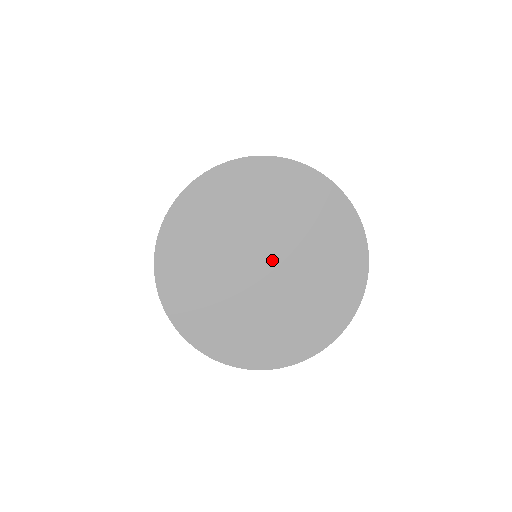
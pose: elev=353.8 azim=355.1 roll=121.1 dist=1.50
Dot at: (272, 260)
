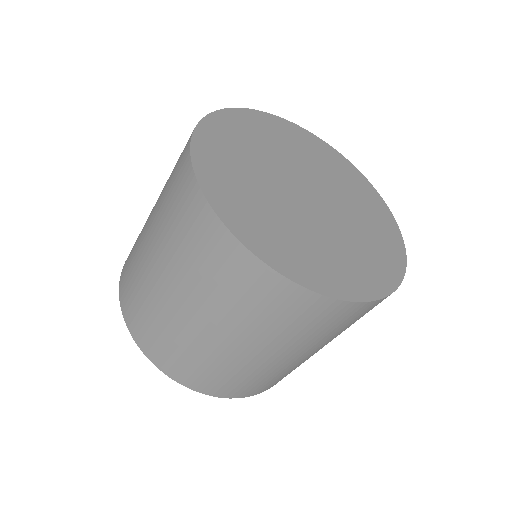
Dot at: (311, 189)
